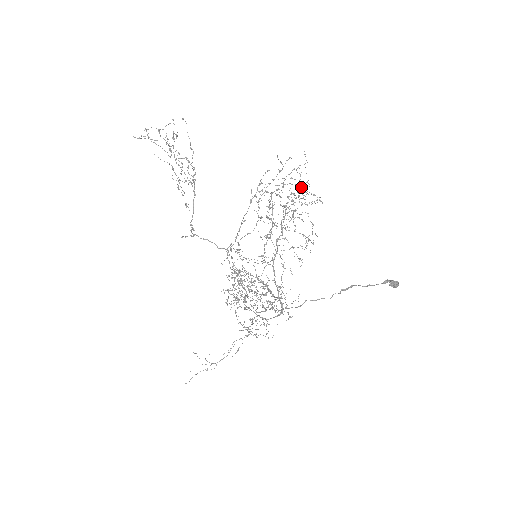
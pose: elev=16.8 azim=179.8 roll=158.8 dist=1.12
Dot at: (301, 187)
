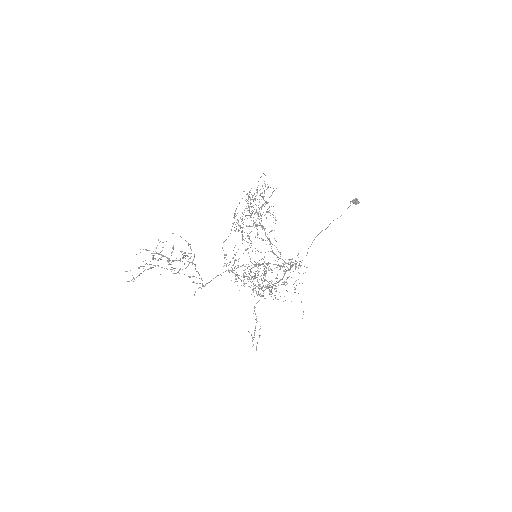
Dot at: occluded
